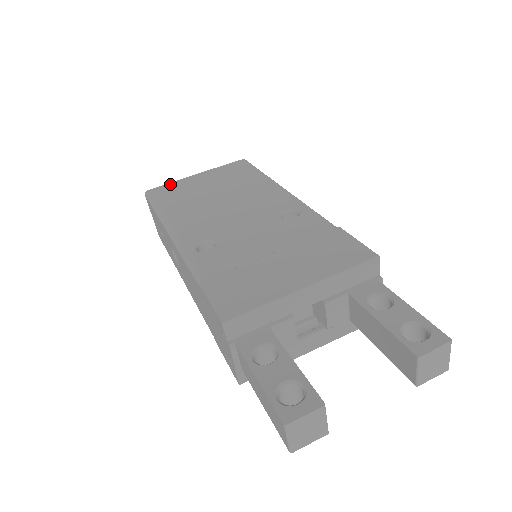
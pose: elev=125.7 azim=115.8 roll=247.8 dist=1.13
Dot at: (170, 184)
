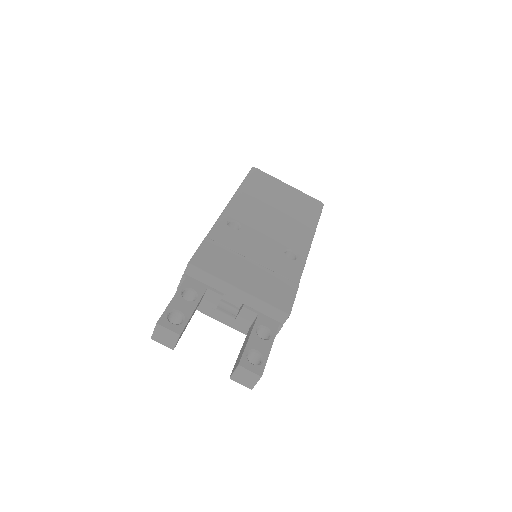
Dot at: (269, 176)
